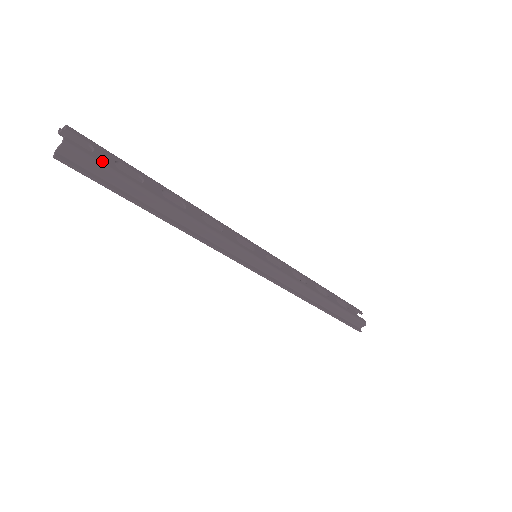
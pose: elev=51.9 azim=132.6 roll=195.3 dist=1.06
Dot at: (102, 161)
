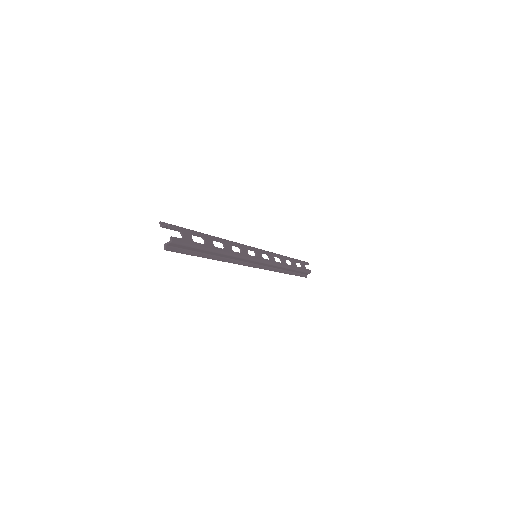
Dot at: (188, 242)
